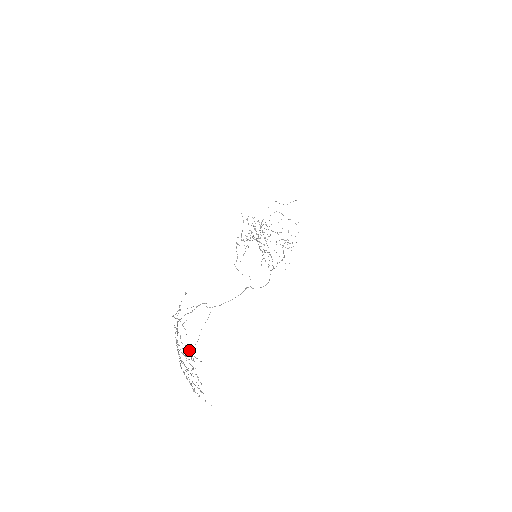
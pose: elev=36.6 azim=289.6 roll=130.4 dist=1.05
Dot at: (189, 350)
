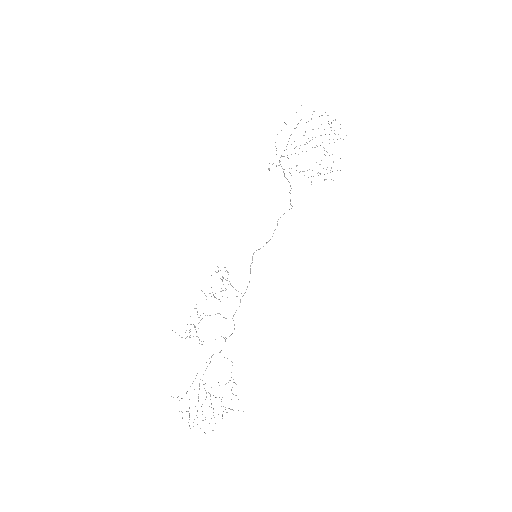
Dot at: occluded
